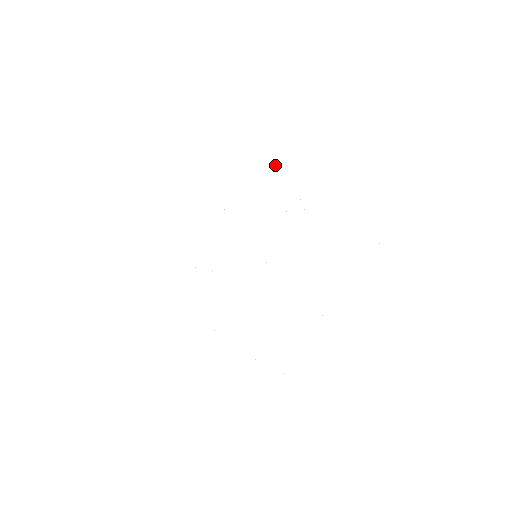
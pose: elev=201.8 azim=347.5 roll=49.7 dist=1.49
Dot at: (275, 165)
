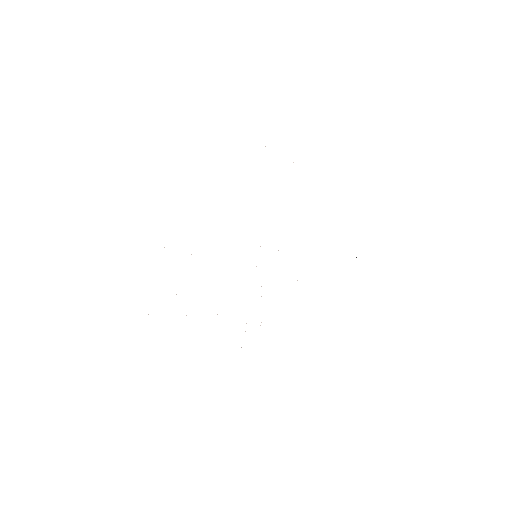
Dot at: occluded
